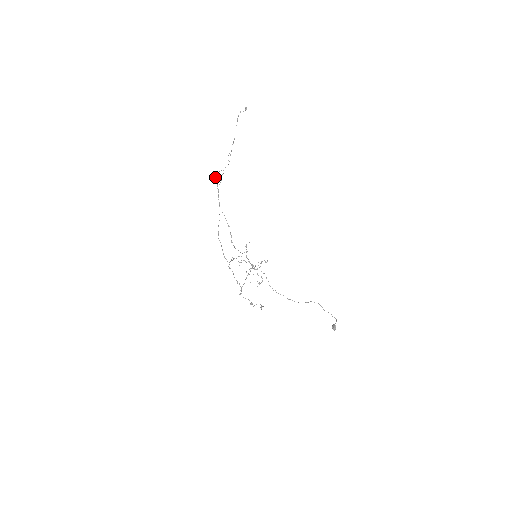
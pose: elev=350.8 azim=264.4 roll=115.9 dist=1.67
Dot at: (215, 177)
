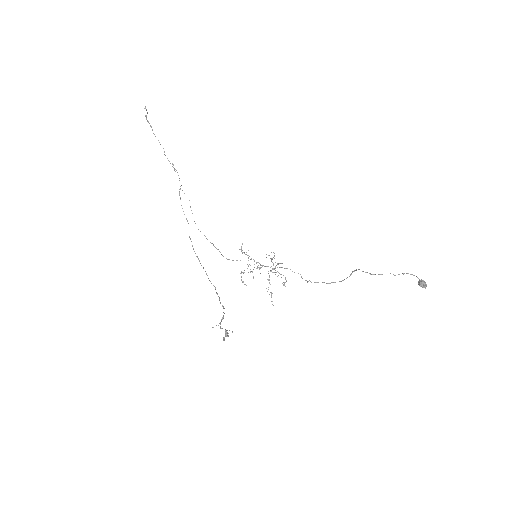
Dot at: occluded
